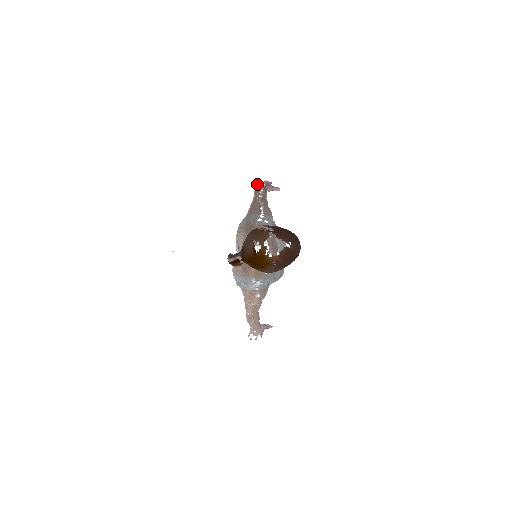
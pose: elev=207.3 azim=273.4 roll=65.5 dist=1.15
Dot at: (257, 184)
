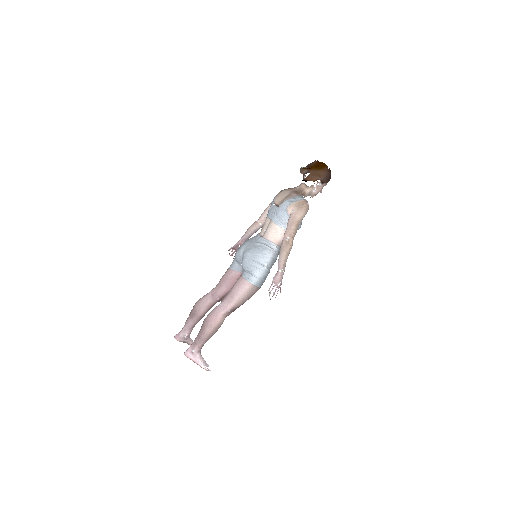
Dot at: (234, 245)
